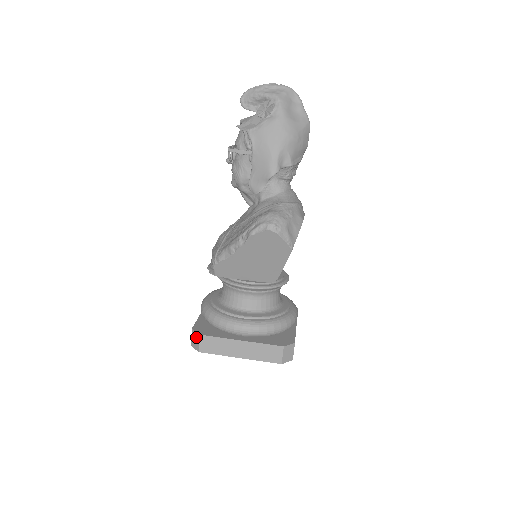
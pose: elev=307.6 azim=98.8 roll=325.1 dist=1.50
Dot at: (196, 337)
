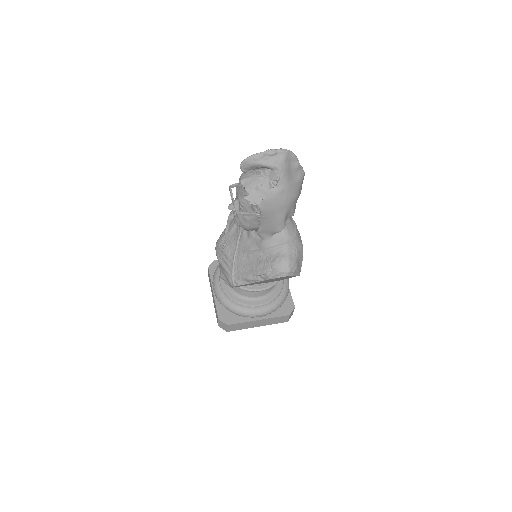
Dot at: (224, 325)
